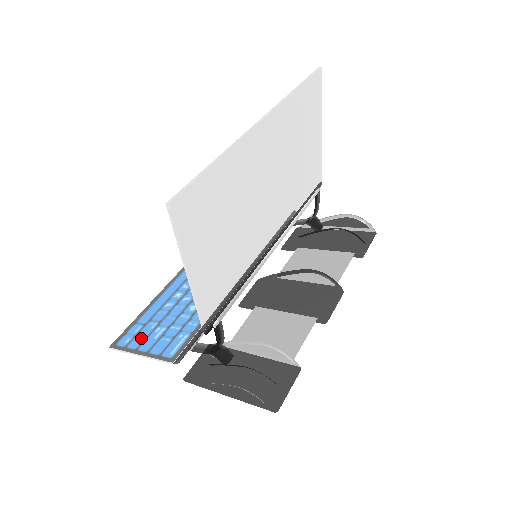
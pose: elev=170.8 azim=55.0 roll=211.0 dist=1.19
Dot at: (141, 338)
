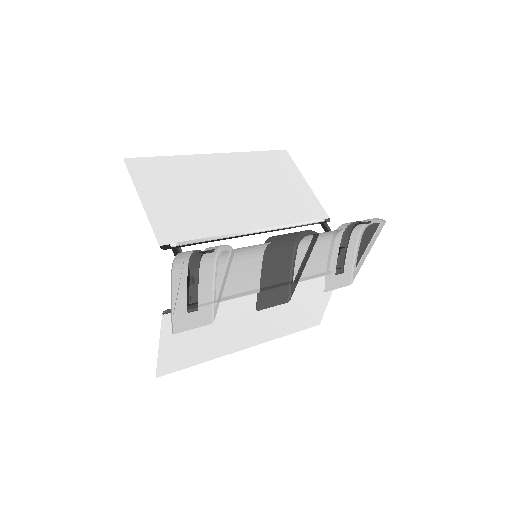
Dot at: (173, 351)
